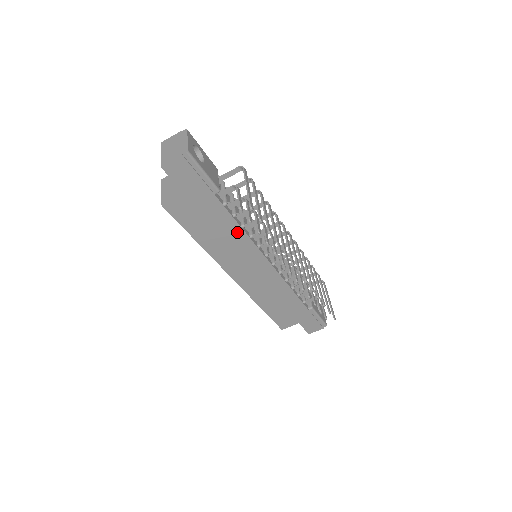
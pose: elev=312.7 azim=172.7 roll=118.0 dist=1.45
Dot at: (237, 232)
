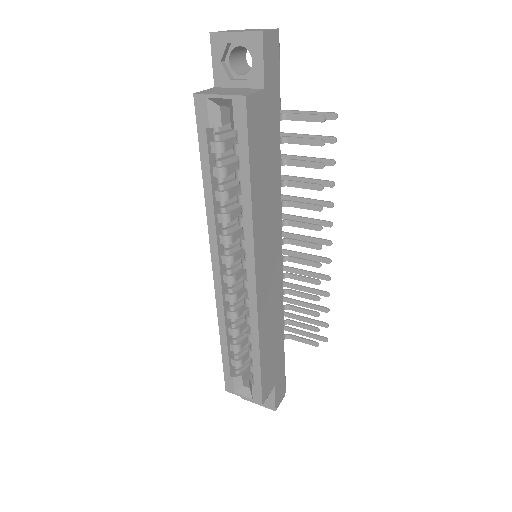
Dot at: (277, 186)
